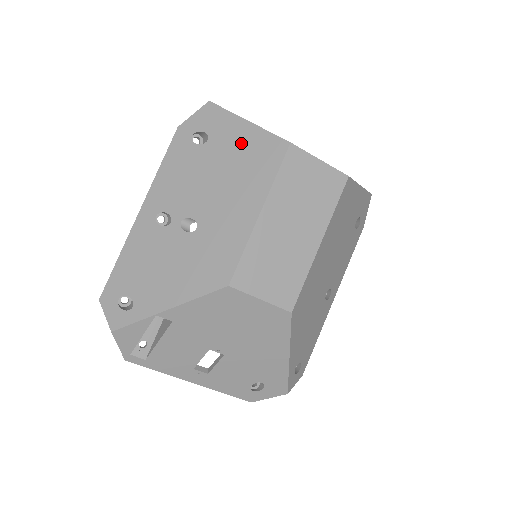
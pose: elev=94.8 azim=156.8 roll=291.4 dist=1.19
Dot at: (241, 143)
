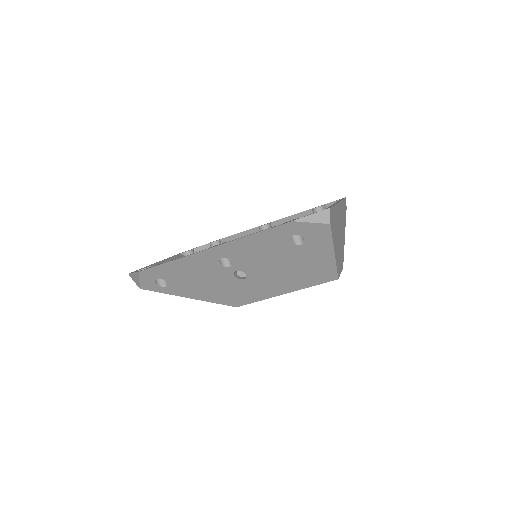
Dot at: (316, 261)
